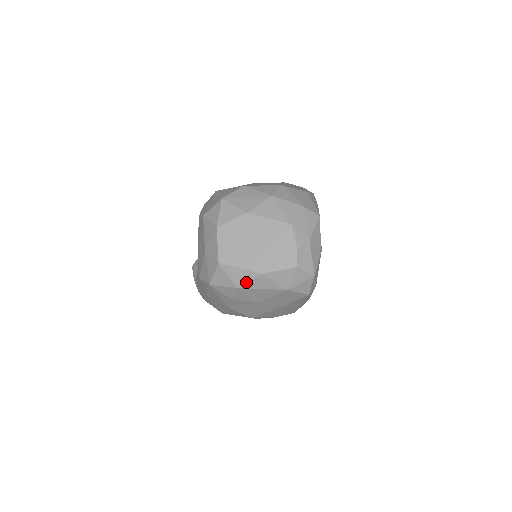
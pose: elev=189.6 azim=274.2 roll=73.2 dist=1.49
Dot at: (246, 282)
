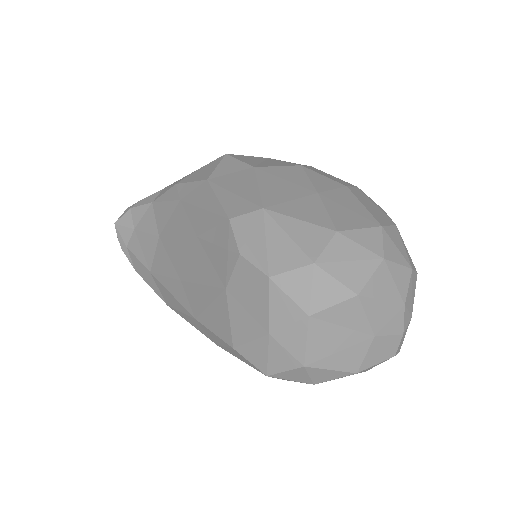
Dot at: occluded
